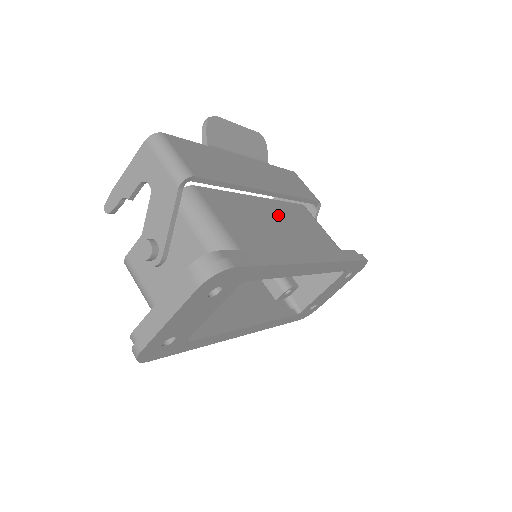
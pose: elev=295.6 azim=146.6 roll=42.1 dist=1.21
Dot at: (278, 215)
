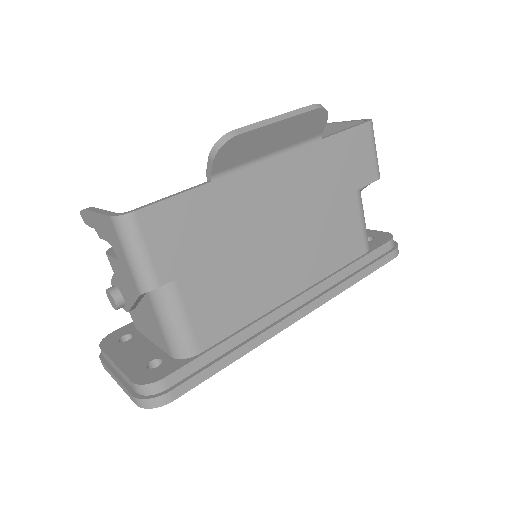
Dot at: (291, 239)
